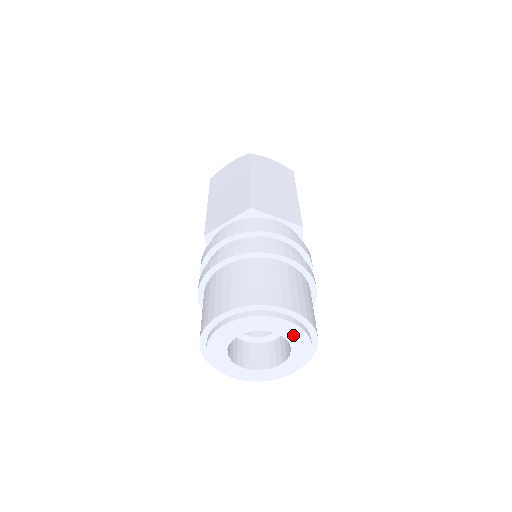
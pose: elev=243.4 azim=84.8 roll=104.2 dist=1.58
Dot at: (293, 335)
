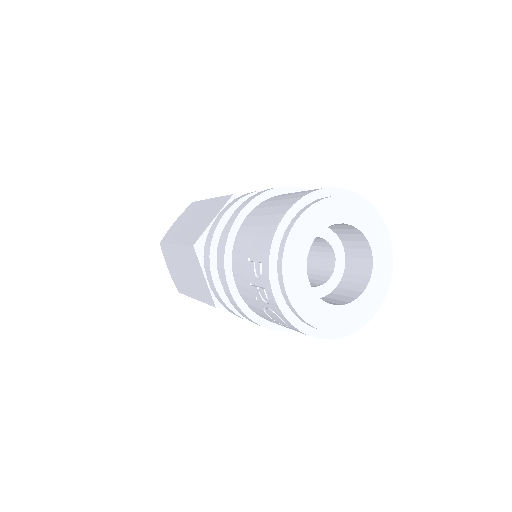
Dot at: (381, 270)
